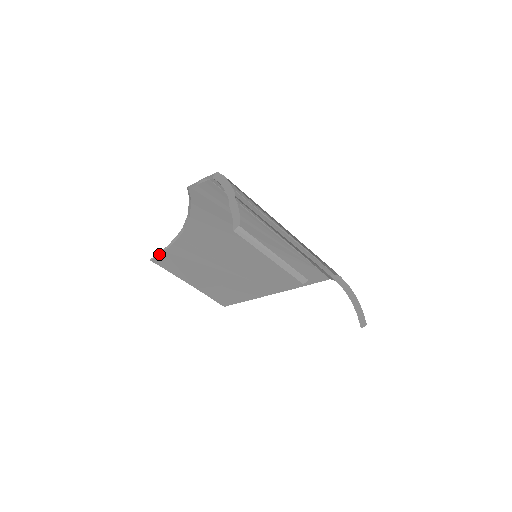
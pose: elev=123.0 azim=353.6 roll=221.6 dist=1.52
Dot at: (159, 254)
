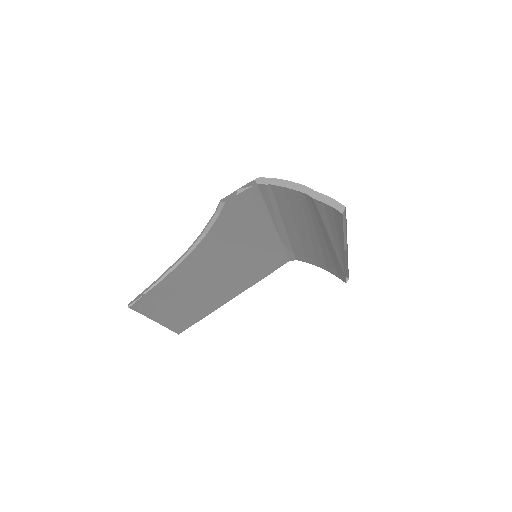
Dot at: (144, 295)
